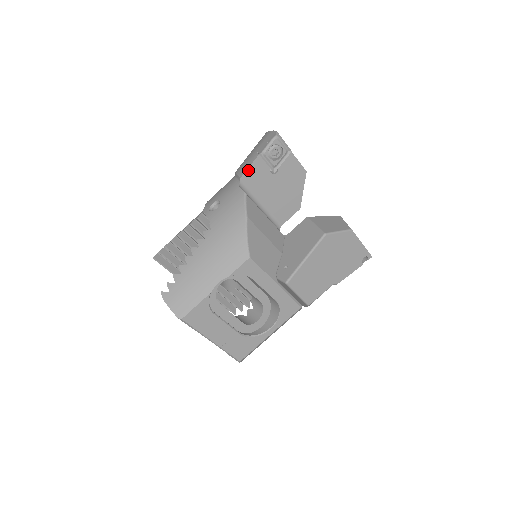
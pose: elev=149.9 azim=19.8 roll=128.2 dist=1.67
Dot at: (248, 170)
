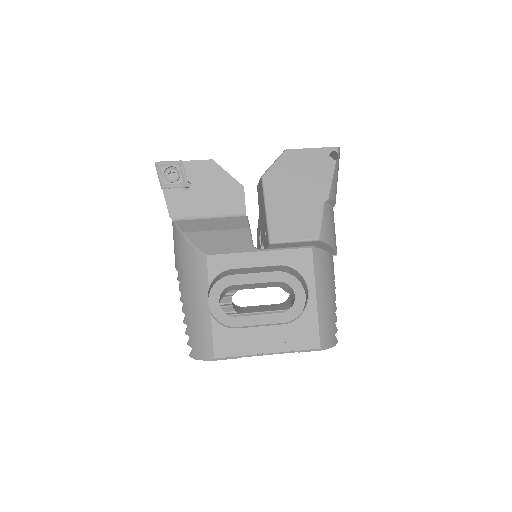
Dot at: (168, 207)
